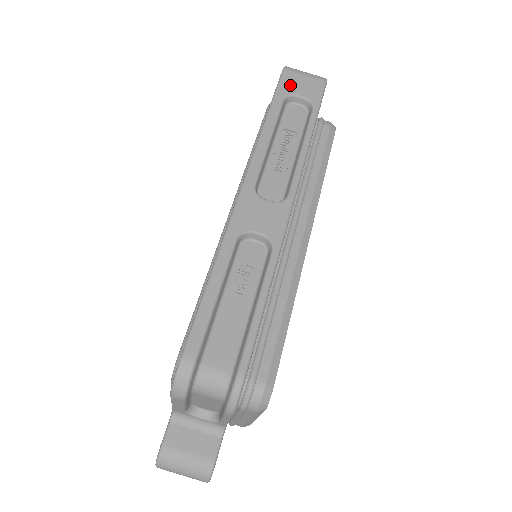
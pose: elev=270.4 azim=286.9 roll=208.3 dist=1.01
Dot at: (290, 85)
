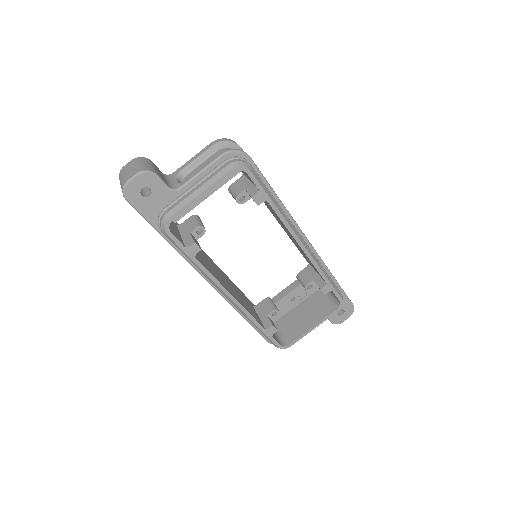
Dot at: occluded
